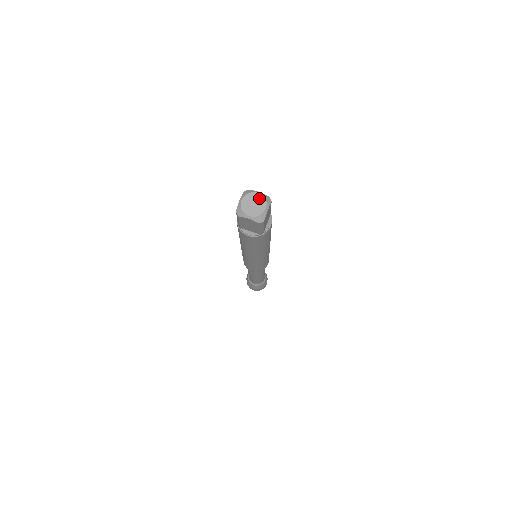
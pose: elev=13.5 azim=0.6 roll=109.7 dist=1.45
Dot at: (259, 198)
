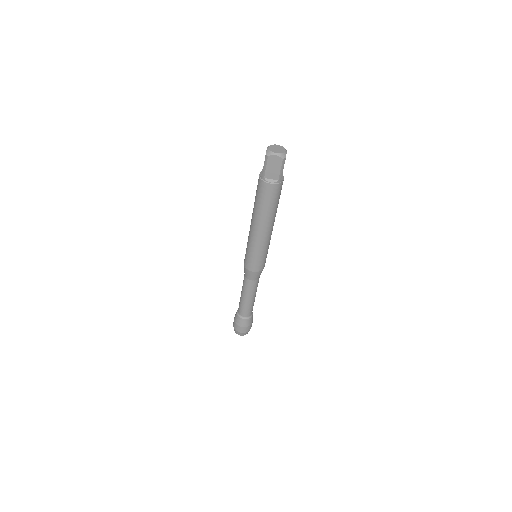
Dot at: (279, 147)
